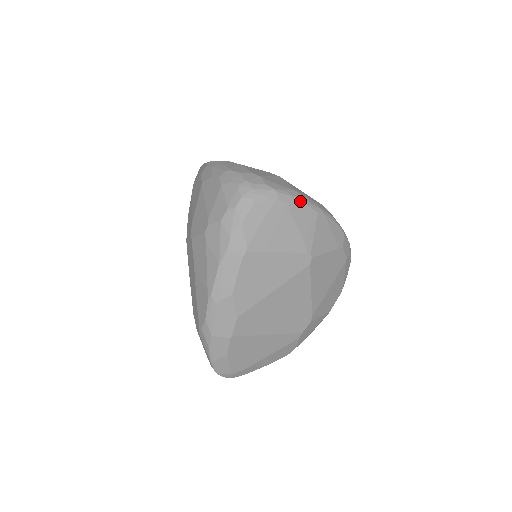
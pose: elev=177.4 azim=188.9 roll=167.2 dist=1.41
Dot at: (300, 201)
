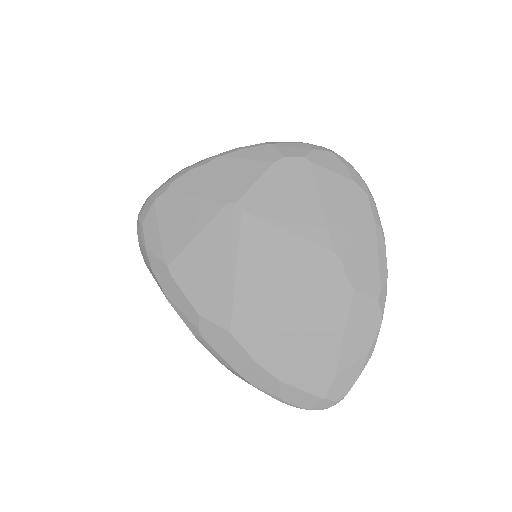
Dot at: (179, 176)
